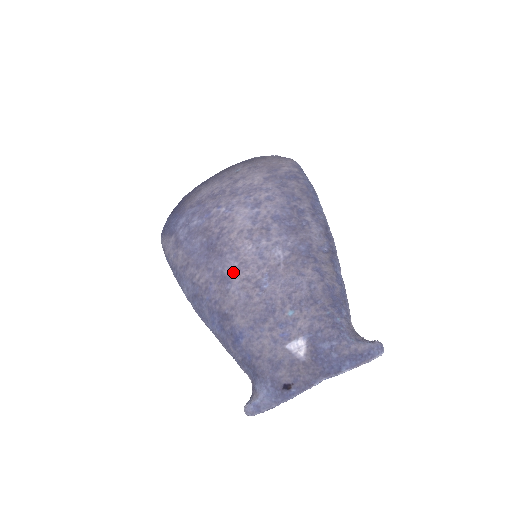
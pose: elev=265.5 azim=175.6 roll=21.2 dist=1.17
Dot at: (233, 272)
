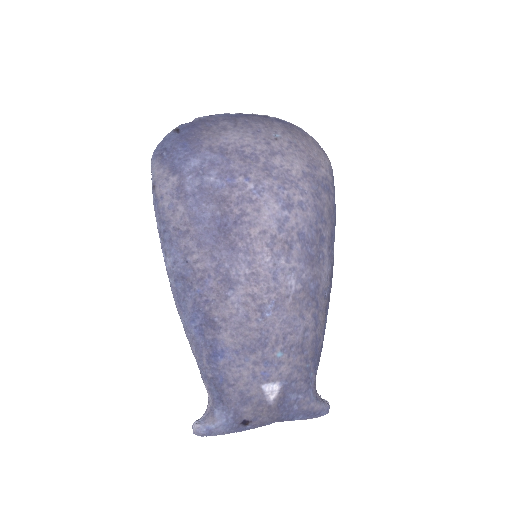
Dot at: (241, 279)
